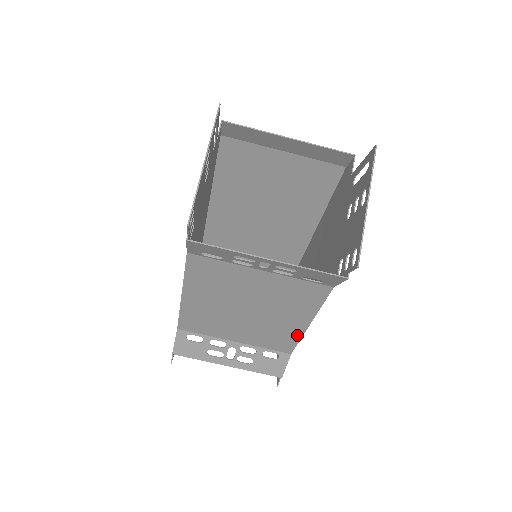
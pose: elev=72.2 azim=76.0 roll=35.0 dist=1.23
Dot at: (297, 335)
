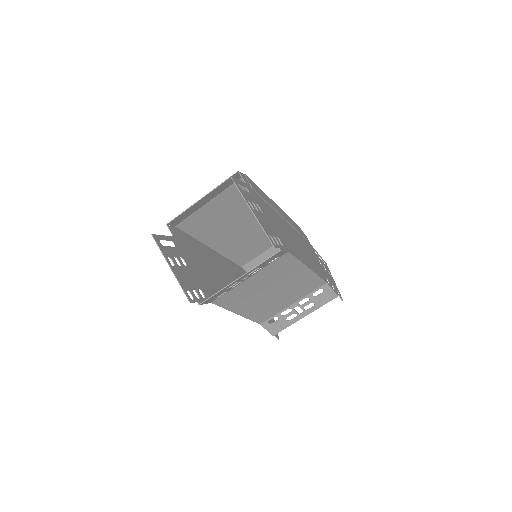
Dot at: (313, 276)
